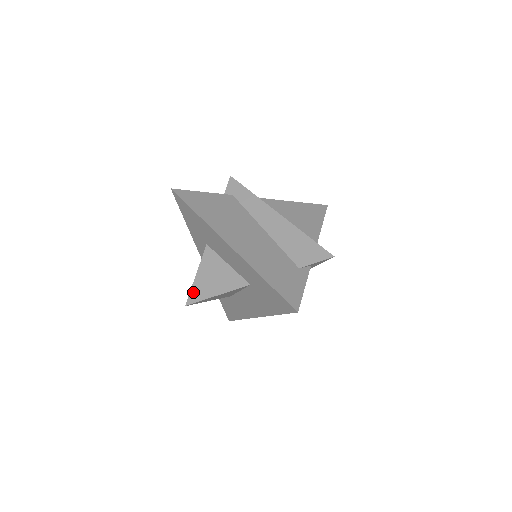
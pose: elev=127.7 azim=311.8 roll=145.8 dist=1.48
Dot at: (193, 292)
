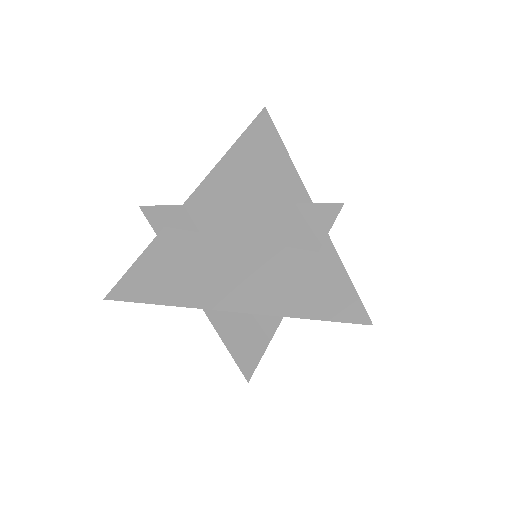
Dot at: (240, 364)
